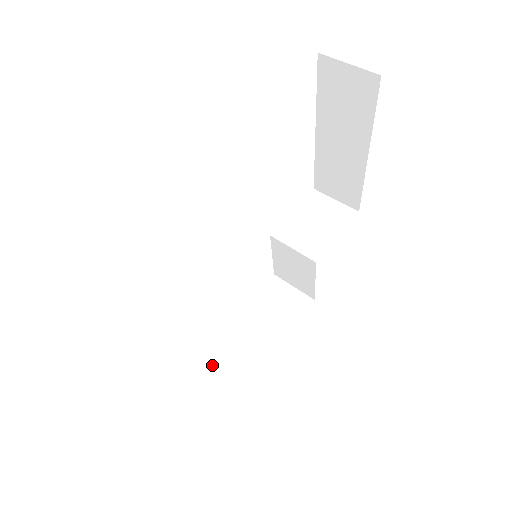
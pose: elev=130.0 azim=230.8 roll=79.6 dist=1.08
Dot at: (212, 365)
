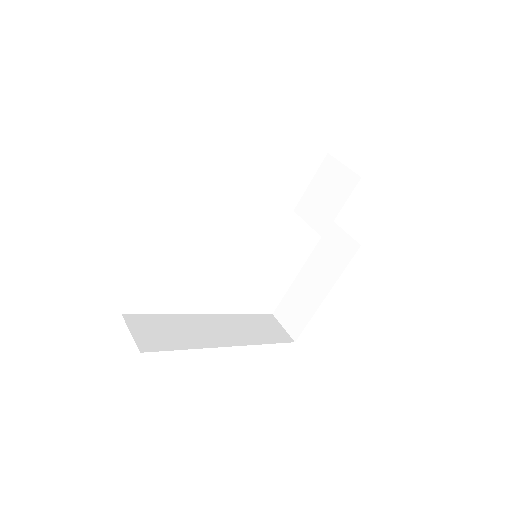
Dot at: (291, 301)
